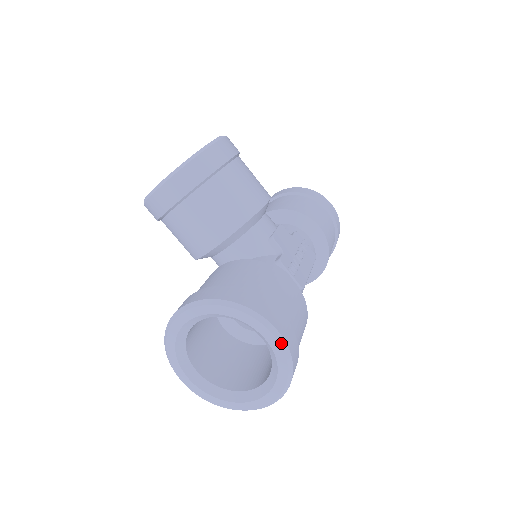
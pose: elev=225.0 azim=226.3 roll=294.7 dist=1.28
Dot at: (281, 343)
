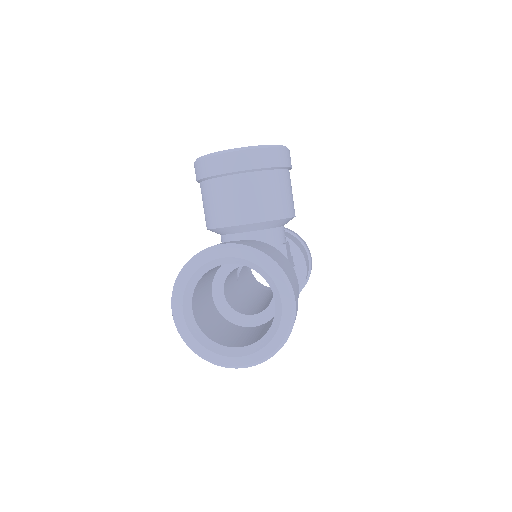
Dot at: (293, 312)
